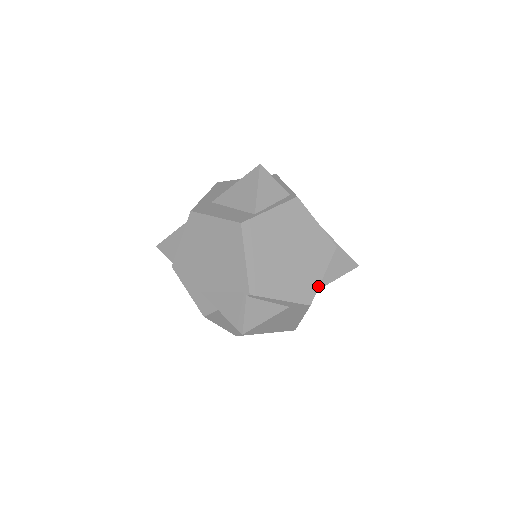
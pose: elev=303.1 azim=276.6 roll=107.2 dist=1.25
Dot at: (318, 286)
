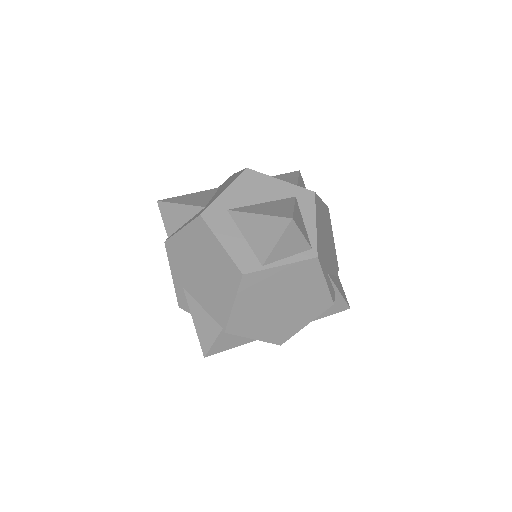
Dot at: (297, 332)
